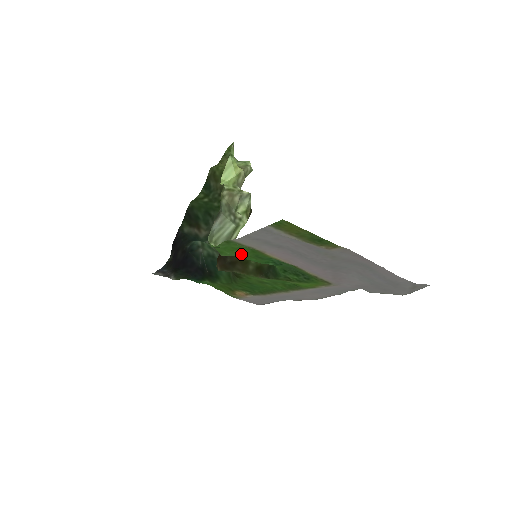
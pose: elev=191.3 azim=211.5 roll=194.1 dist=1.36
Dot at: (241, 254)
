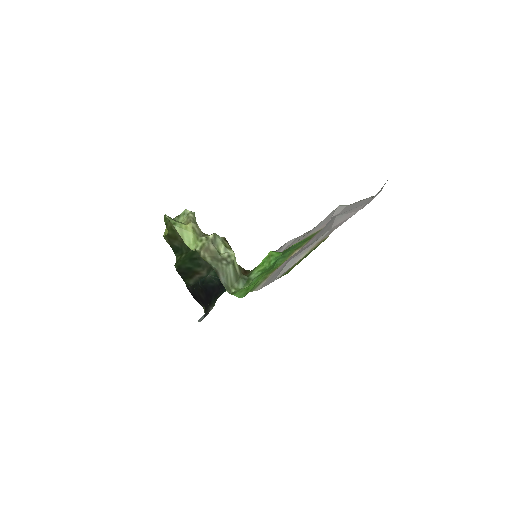
Dot at: (258, 280)
